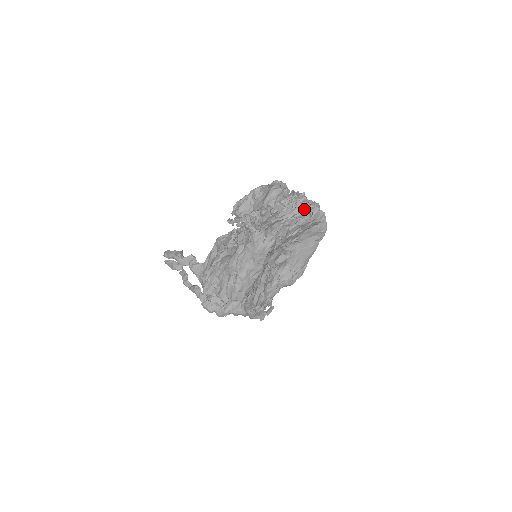
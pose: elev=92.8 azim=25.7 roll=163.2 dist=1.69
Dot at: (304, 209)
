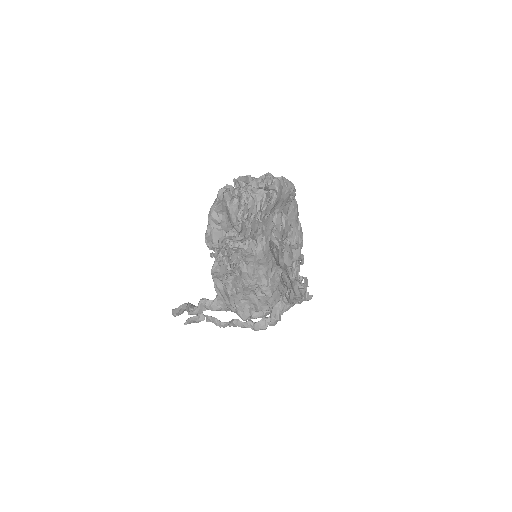
Dot at: (264, 190)
